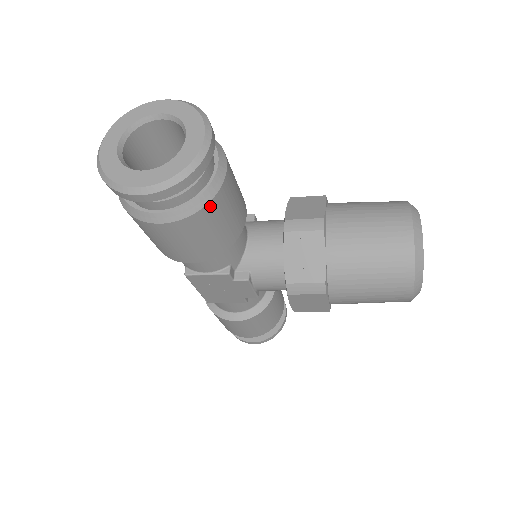
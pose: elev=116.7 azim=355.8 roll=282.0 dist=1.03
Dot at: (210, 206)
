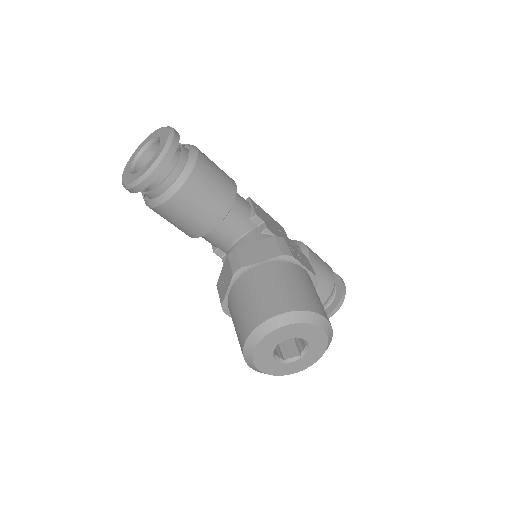
Dot at: (158, 209)
